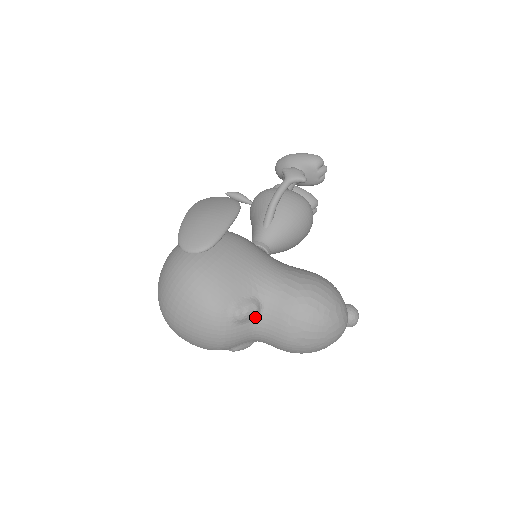
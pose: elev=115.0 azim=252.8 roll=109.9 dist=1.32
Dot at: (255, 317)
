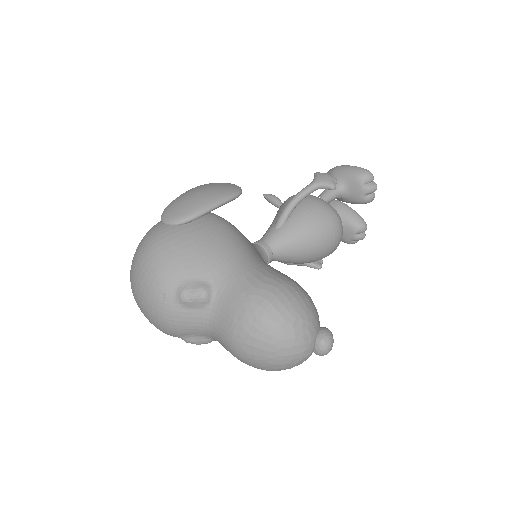
Dot at: (204, 305)
